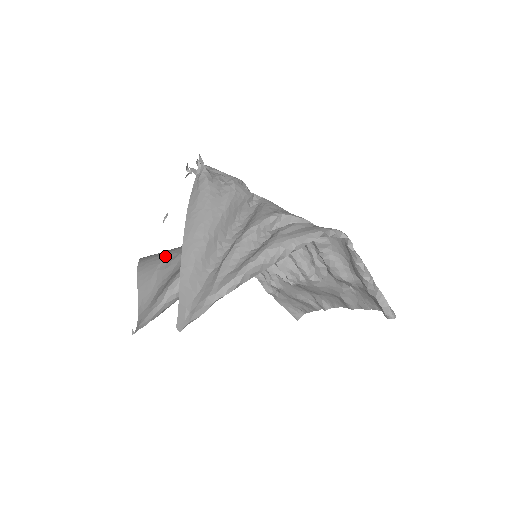
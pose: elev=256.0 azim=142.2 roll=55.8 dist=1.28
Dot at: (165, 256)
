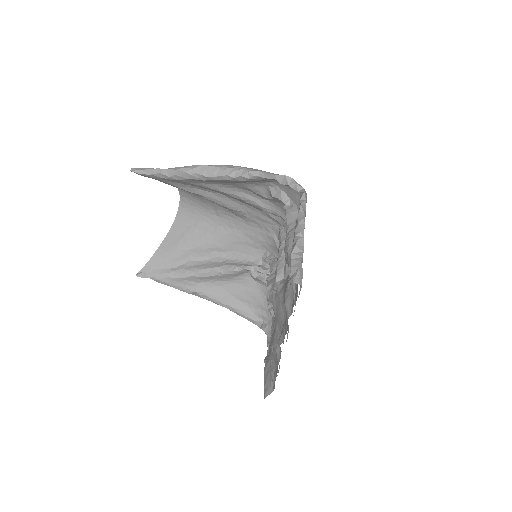
Dot at: (198, 219)
